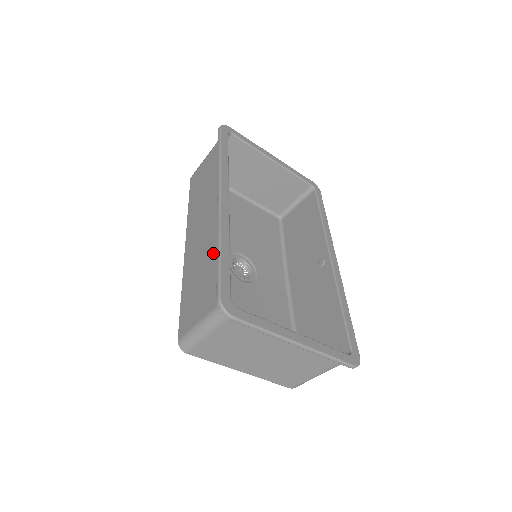
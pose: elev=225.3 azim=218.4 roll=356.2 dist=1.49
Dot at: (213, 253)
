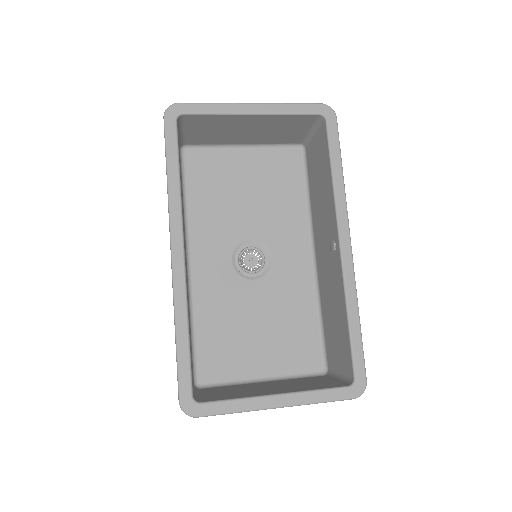
Dot at: occluded
